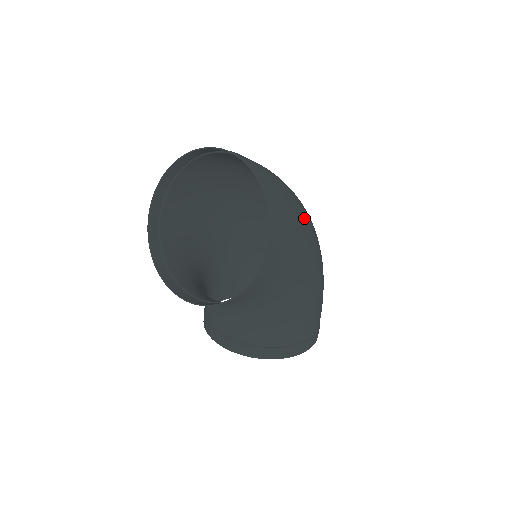
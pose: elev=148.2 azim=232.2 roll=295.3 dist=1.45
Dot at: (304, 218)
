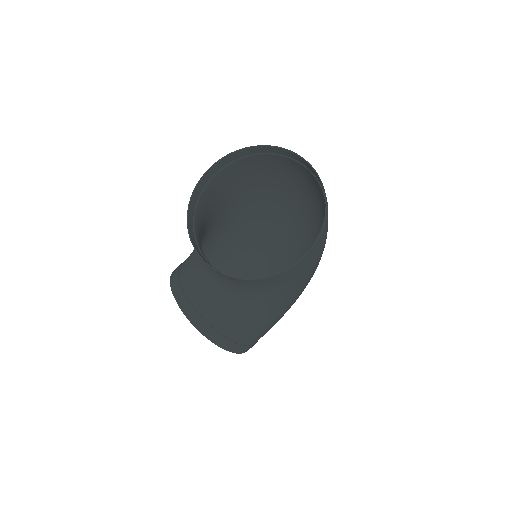
Dot at: occluded
